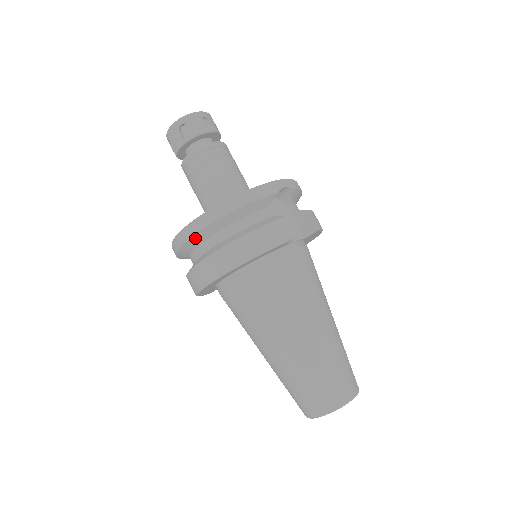
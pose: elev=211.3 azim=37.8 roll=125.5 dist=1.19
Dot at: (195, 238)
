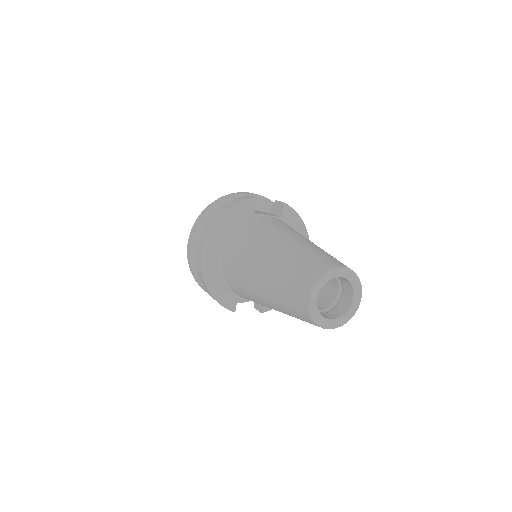
Dot at: (195, 239)
